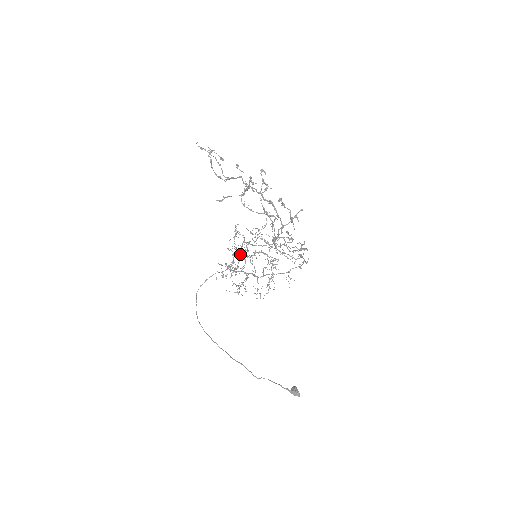
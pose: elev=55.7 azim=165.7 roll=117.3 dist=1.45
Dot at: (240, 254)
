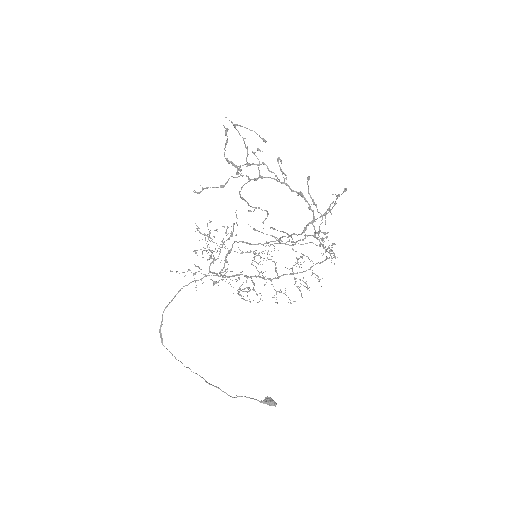
Dot at: (213, 256)
